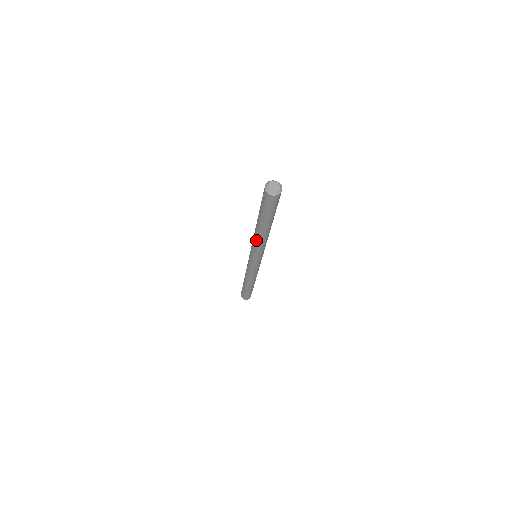
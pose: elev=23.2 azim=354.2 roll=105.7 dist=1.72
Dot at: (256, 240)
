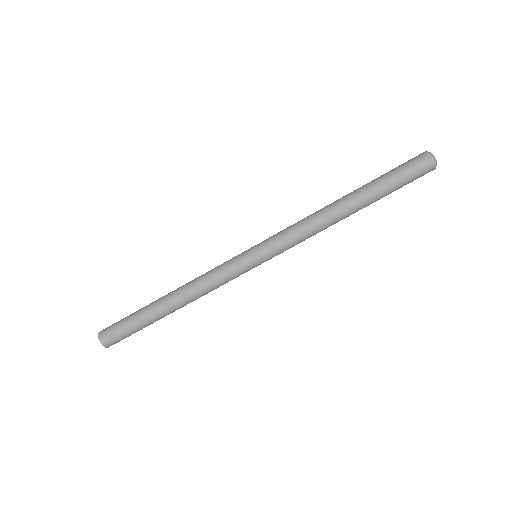
Dot at: (314, 215)
